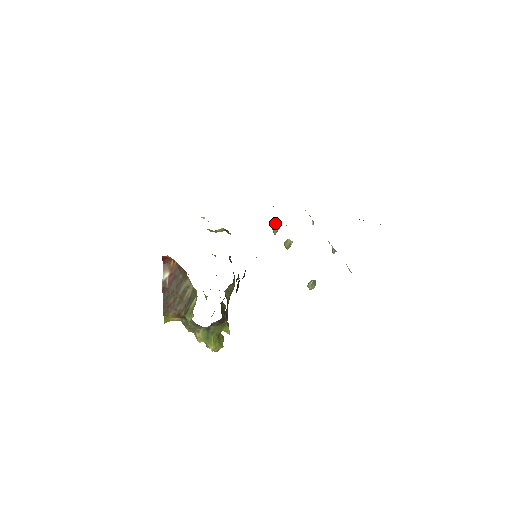
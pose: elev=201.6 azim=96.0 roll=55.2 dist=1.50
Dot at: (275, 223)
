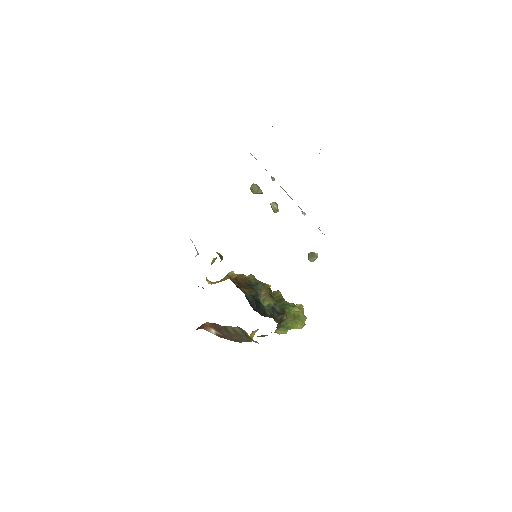
Dot at: (251, 190)
